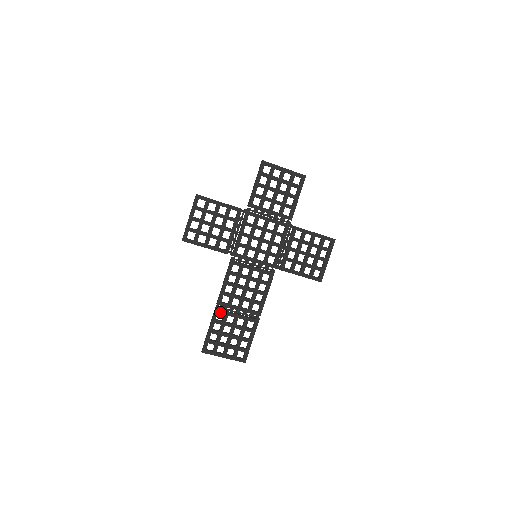
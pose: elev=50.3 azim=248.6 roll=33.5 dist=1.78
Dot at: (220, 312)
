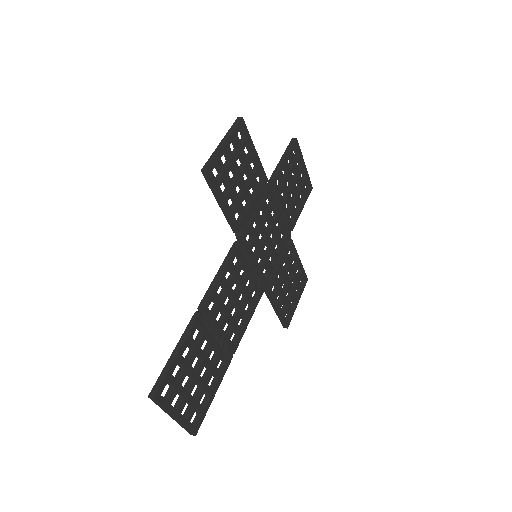
Dot at: (201, 325)
